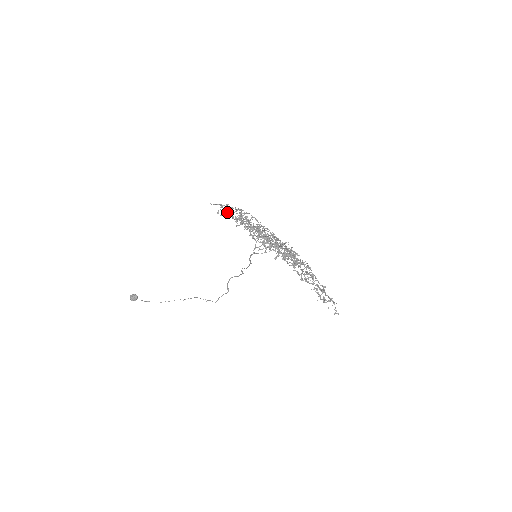
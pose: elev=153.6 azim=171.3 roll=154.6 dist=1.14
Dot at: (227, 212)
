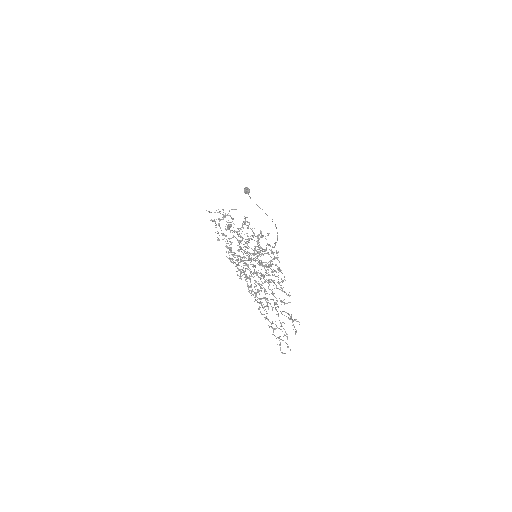
Dot at: (225, 216)
